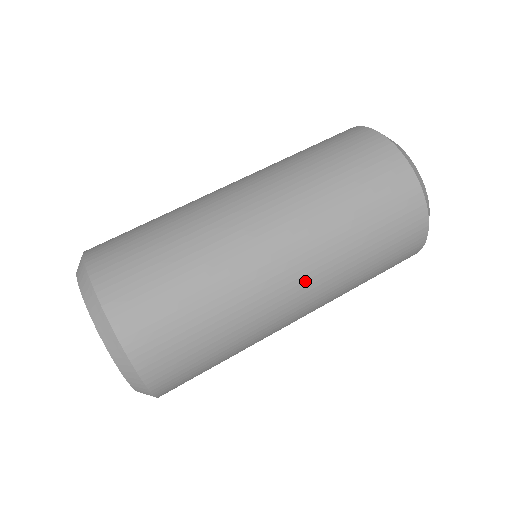
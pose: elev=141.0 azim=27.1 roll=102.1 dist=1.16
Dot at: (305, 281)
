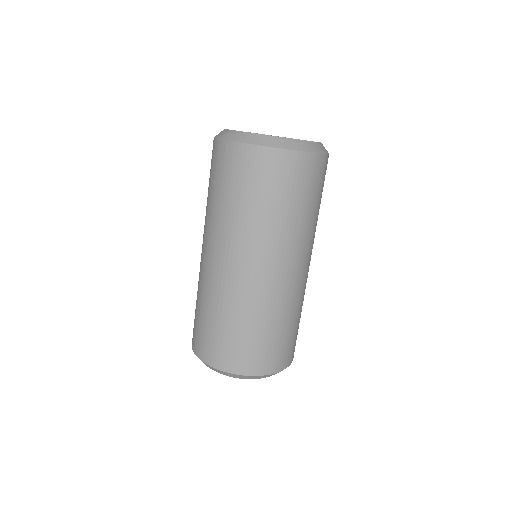
Dot at: (310, 257)
